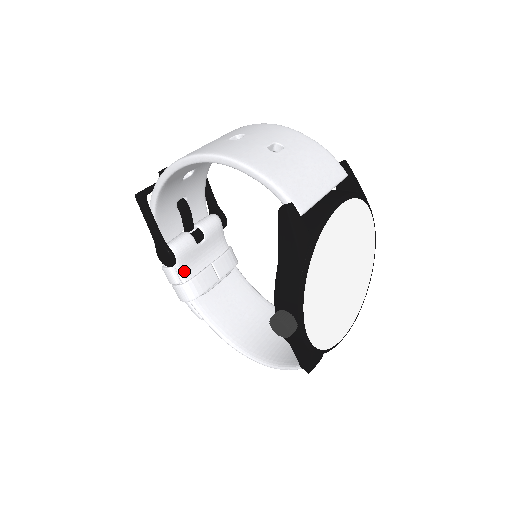
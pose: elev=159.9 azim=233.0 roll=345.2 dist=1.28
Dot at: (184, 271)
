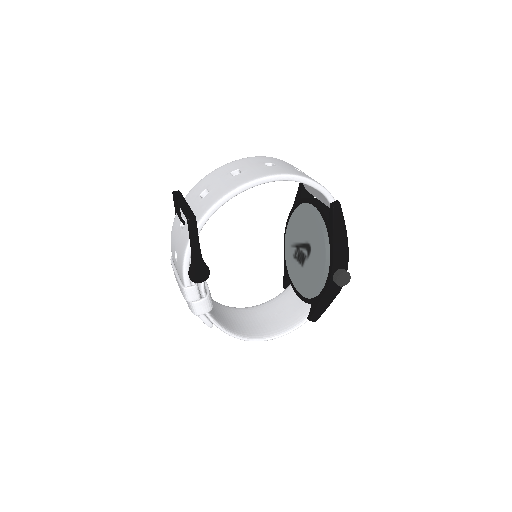
Dot at: (204, 285)
